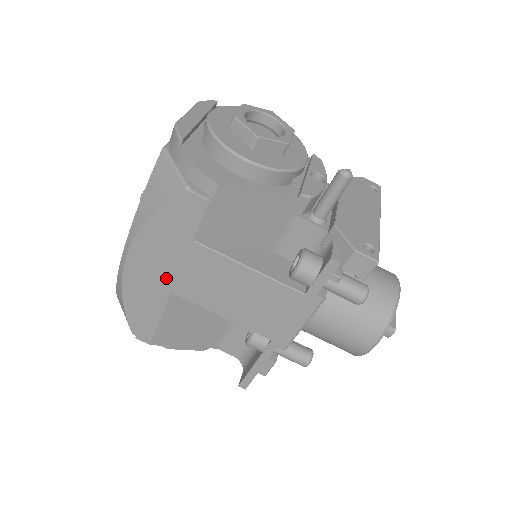
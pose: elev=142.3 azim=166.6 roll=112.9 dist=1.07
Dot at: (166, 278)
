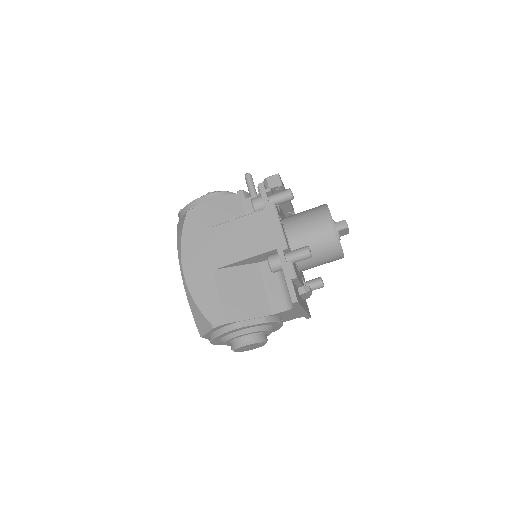
Dot at: (206, 262)
